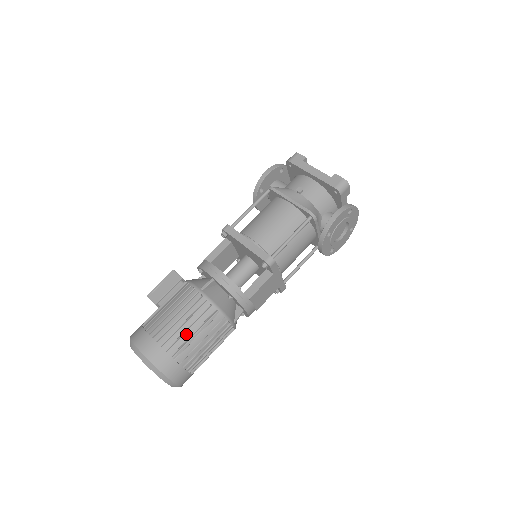
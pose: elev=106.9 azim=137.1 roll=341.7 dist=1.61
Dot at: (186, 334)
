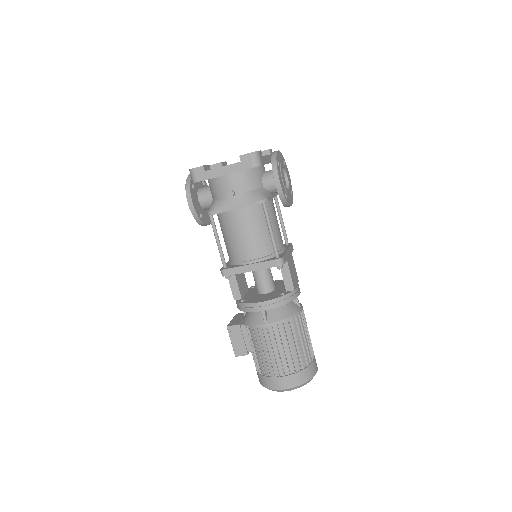
Dot at: (292, 352)
